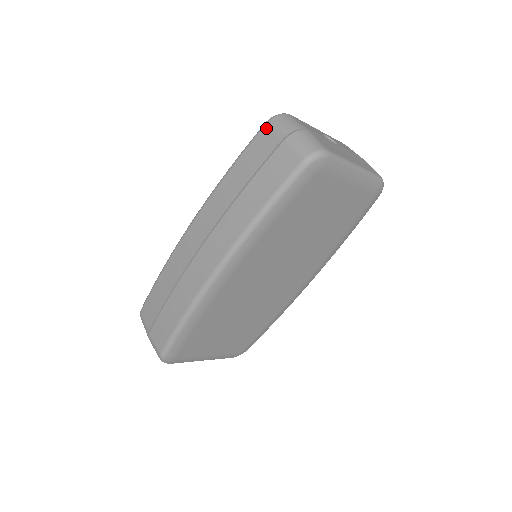
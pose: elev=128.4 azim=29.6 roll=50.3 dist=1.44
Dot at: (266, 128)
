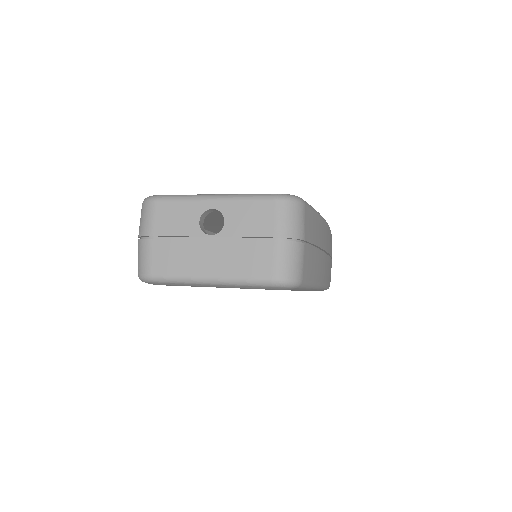
Dot at: occluded
